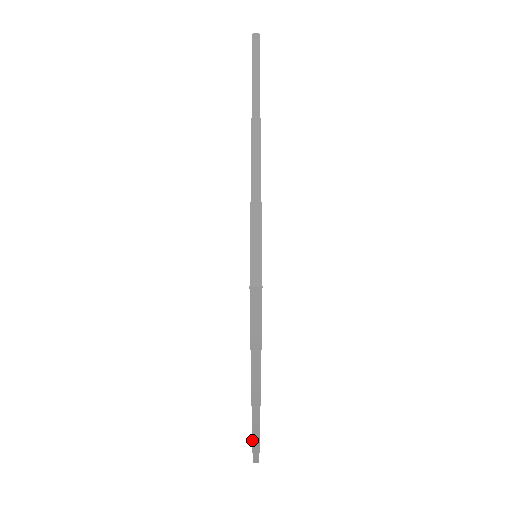
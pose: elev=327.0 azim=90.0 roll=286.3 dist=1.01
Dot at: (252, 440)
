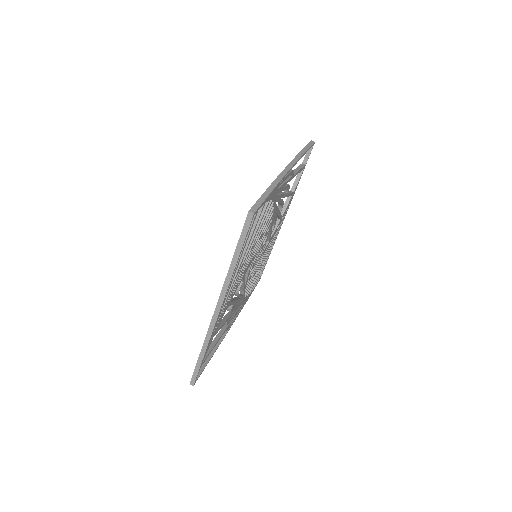
Dot at: occluded
